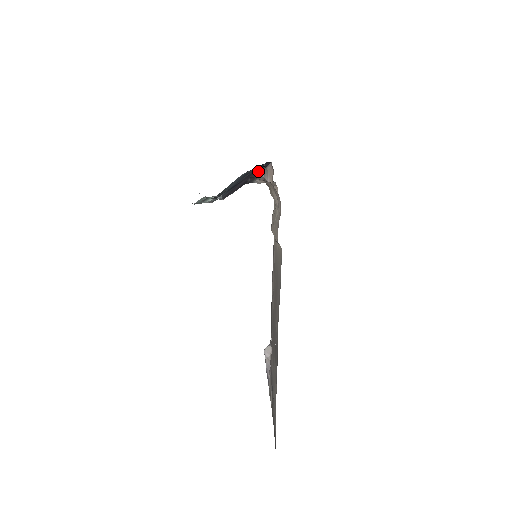
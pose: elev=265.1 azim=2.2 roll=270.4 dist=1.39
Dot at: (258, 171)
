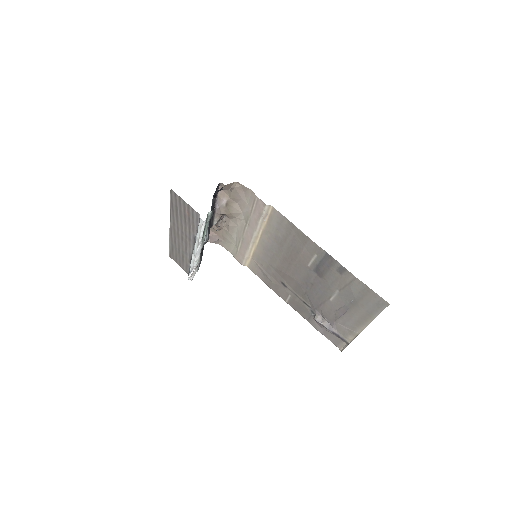
Dot at: (213, 206)
